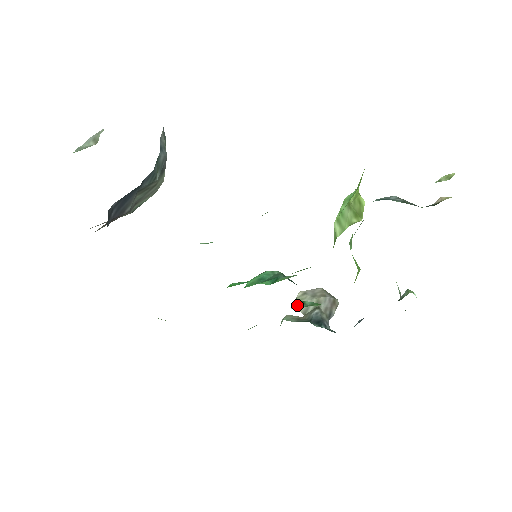
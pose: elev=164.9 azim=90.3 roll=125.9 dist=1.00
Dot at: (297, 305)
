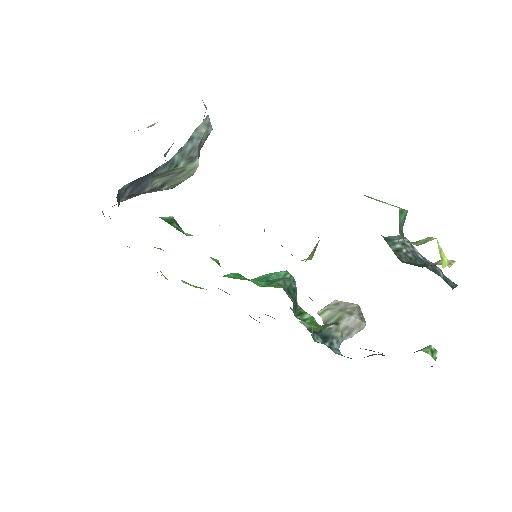
Dot at: (323, 312)
